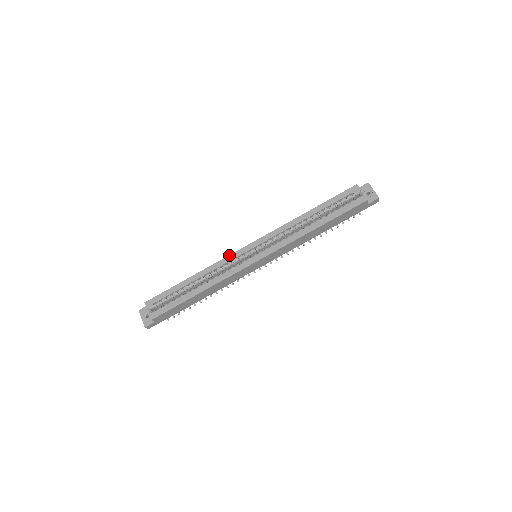
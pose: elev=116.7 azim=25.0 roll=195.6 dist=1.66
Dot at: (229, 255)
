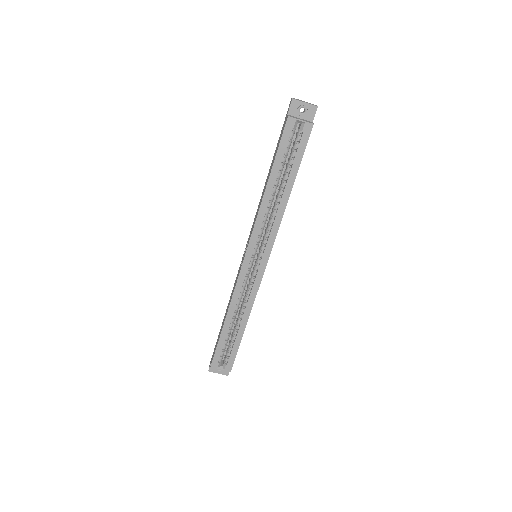
Dot at: (237, 280)
